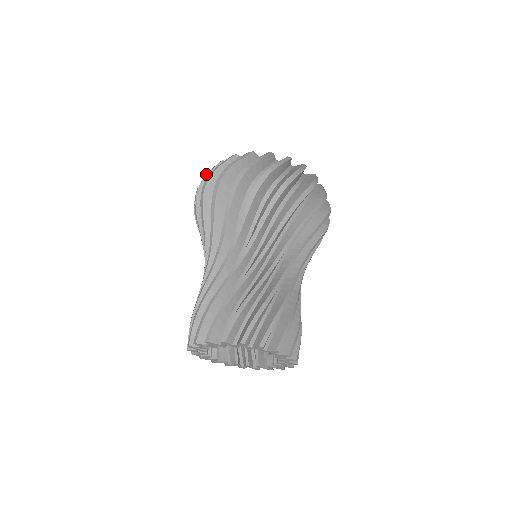
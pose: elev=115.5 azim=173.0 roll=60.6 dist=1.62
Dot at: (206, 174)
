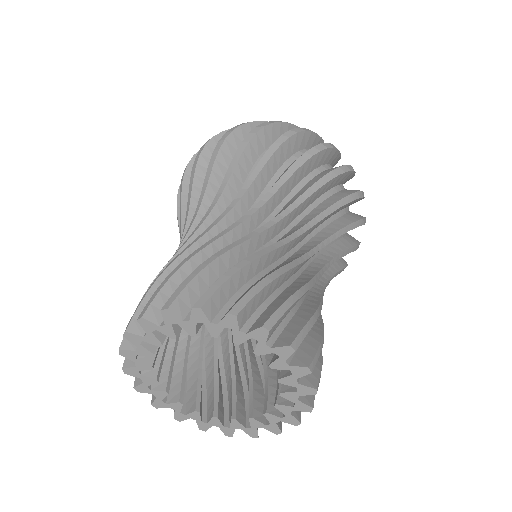
Dot at: occluded
